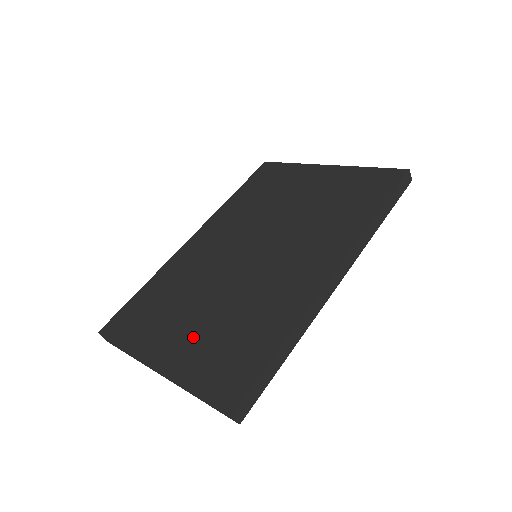
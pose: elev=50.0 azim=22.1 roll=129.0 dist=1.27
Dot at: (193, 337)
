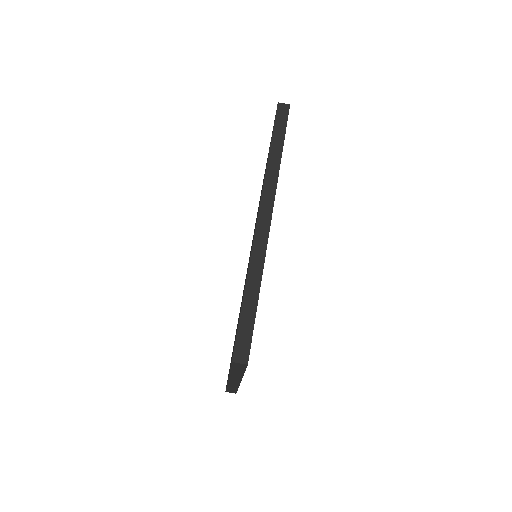
Dot at: occluded
